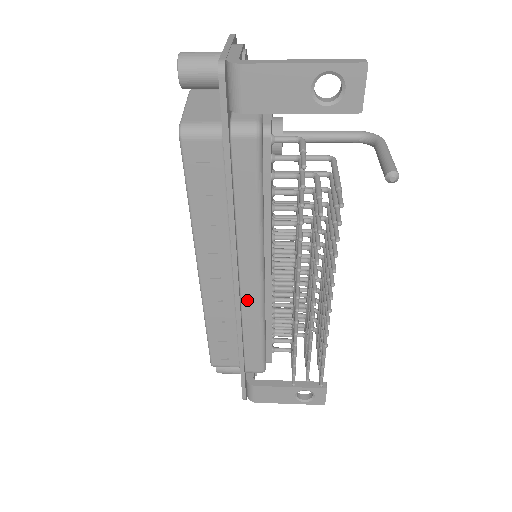
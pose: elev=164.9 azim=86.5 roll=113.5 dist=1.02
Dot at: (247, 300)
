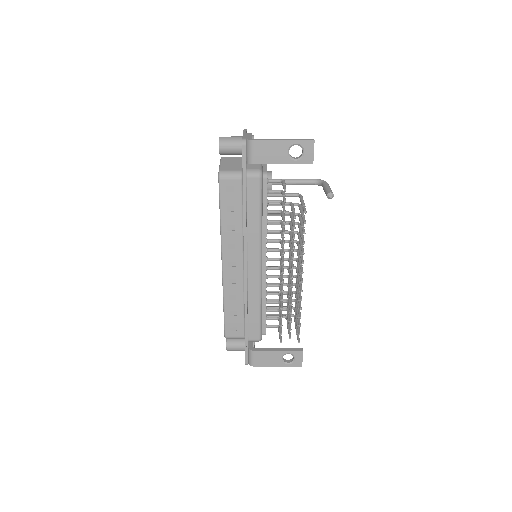
Dot at: (251, 281)
